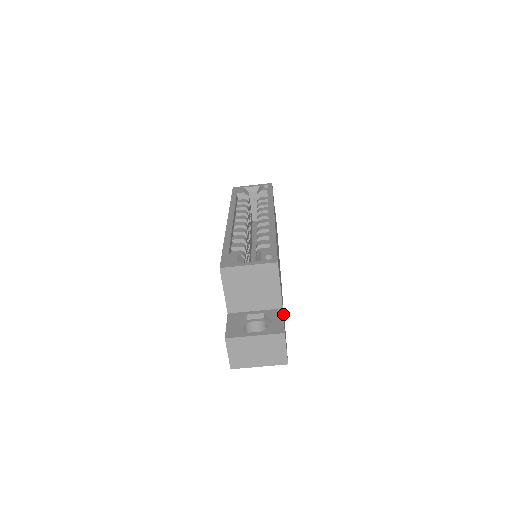
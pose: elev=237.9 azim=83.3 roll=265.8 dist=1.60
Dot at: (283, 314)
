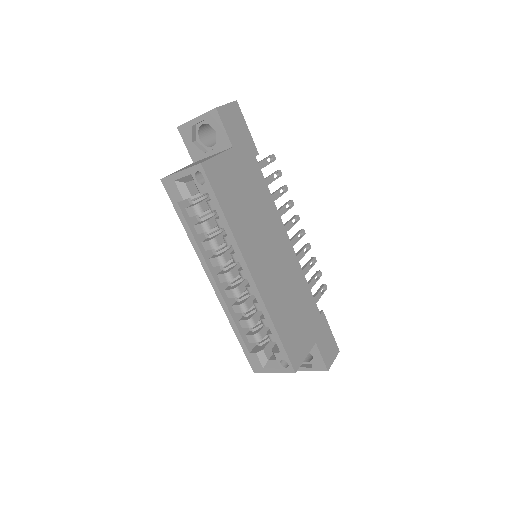
Dot at: (318, 341)
